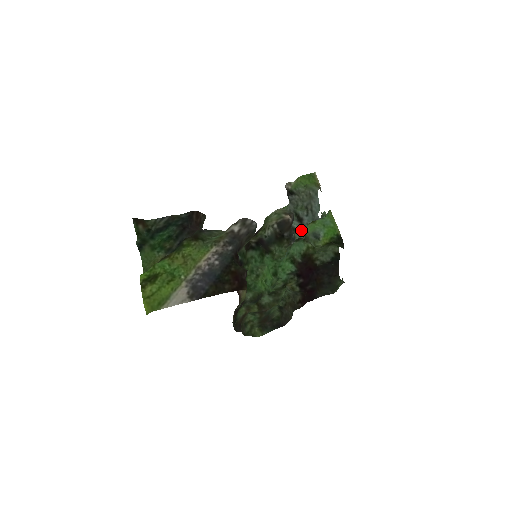
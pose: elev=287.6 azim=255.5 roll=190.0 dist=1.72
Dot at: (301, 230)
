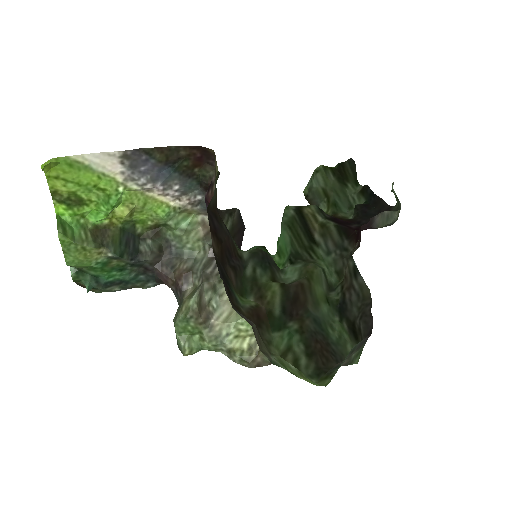
Dot at: occluded
